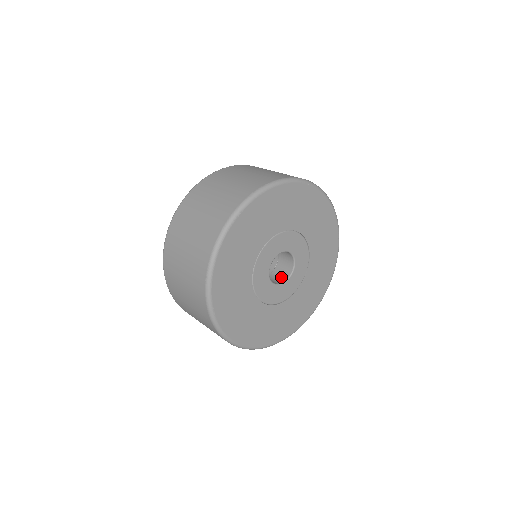
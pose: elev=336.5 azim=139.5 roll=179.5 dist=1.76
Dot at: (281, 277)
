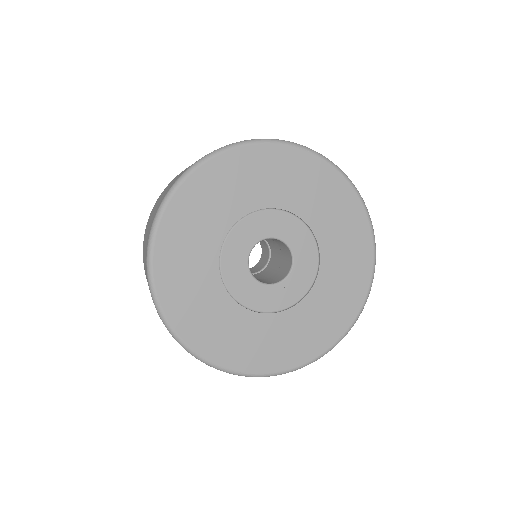
Dot at: occluded
